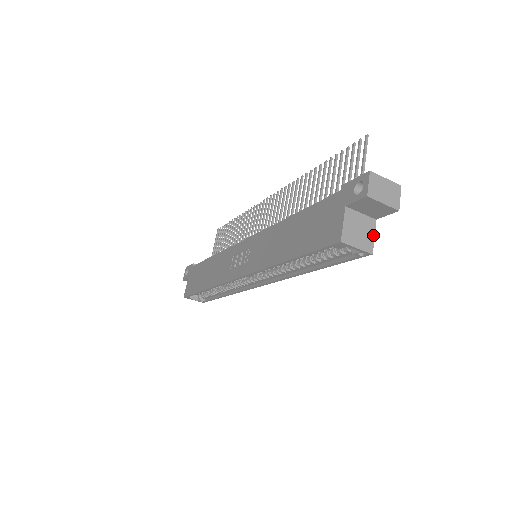
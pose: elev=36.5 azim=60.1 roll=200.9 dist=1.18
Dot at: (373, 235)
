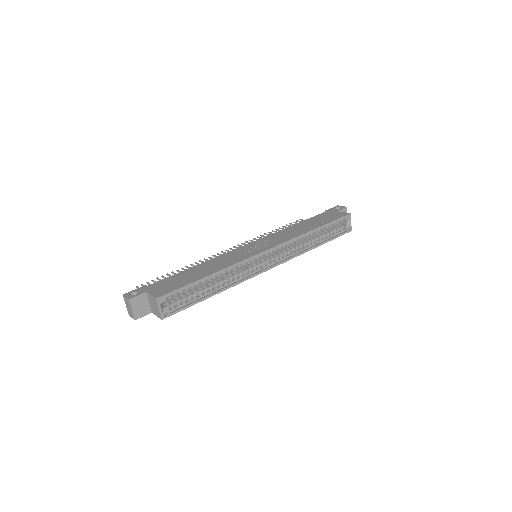
Dot at: occluded
